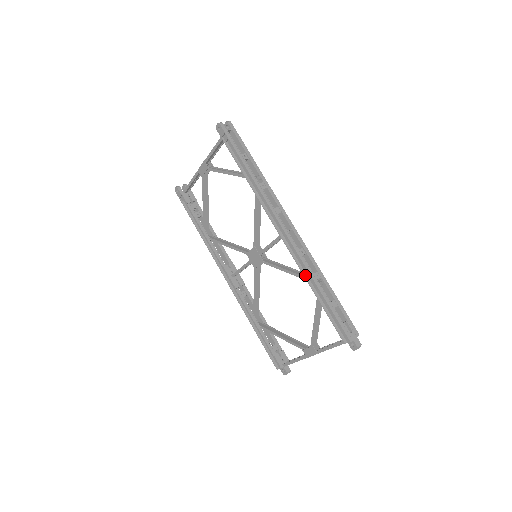
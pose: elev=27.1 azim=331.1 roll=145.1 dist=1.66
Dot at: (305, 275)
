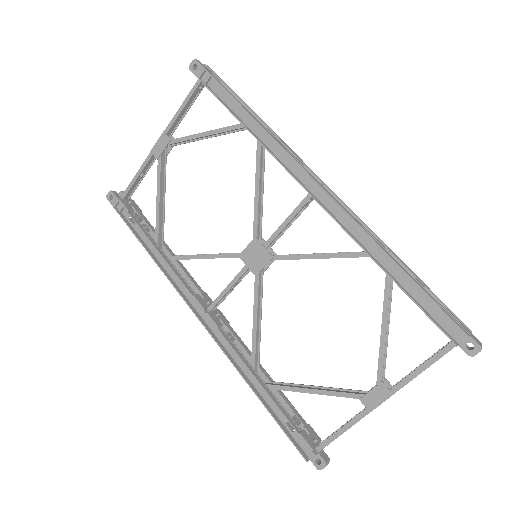
Dot at: (361, 245)
